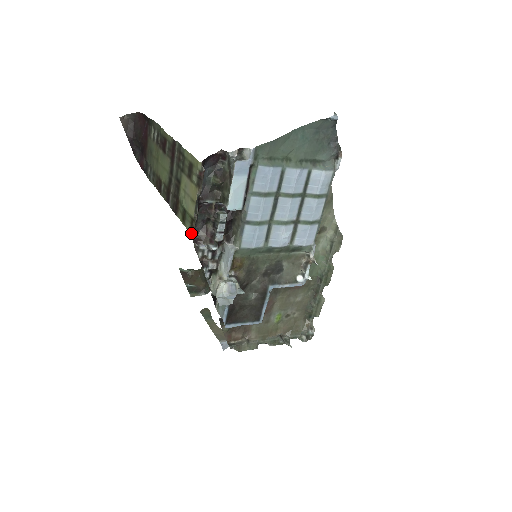
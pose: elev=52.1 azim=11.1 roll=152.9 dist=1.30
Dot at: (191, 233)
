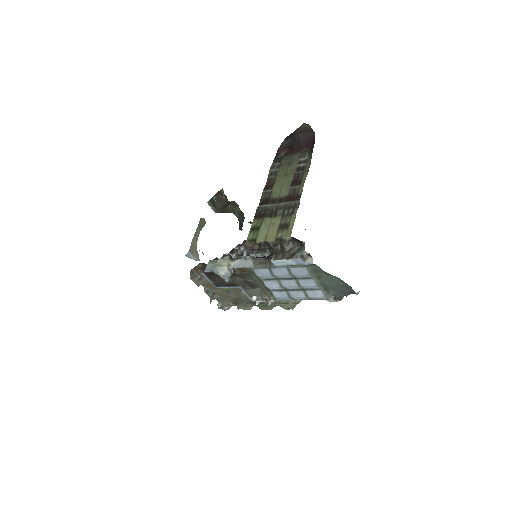
Dot at: (246, 243)
